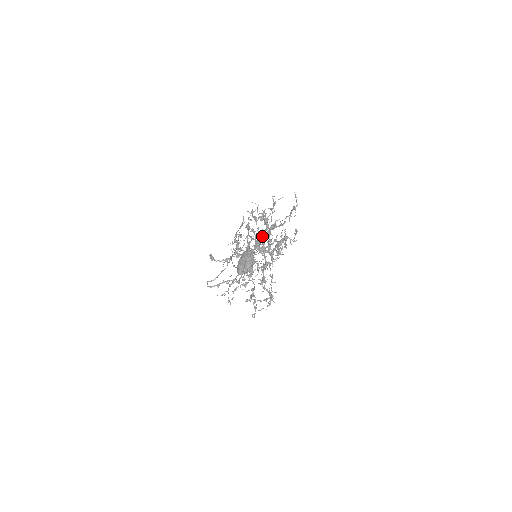
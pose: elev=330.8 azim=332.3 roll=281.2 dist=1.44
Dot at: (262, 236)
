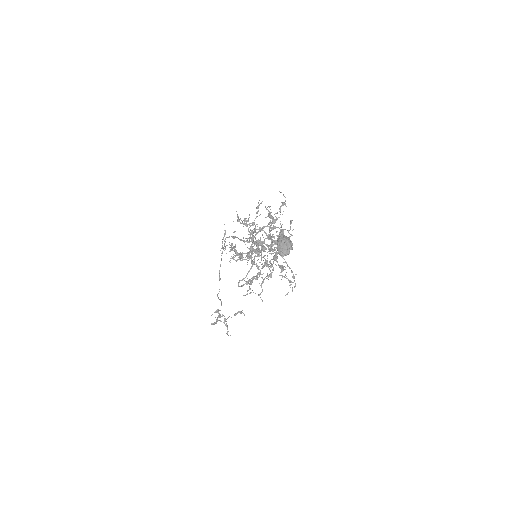
Dot at: (253, 239)
